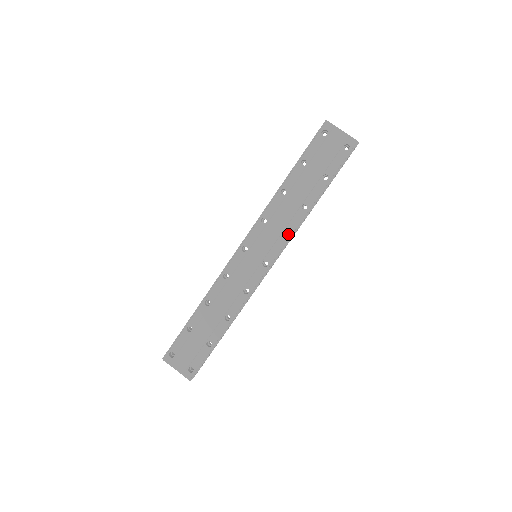
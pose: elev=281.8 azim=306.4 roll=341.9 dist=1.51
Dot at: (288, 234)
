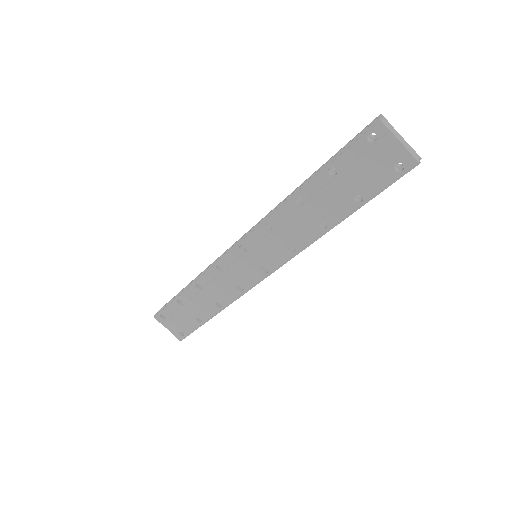
Dot at: (296, 249)
